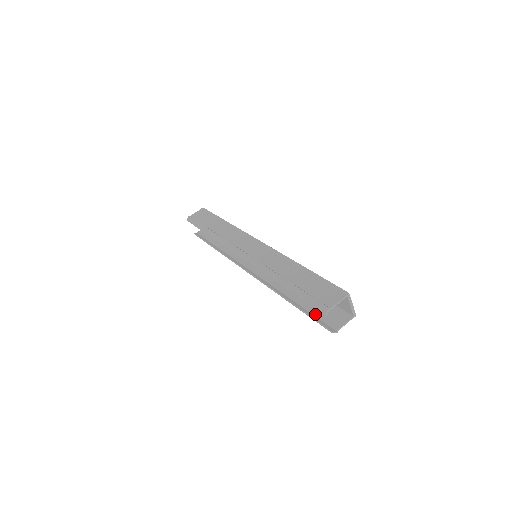
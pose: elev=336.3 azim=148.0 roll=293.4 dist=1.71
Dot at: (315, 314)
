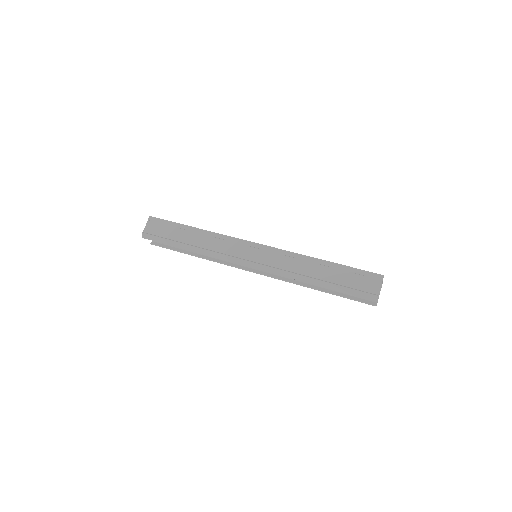
Dot at: occluded
